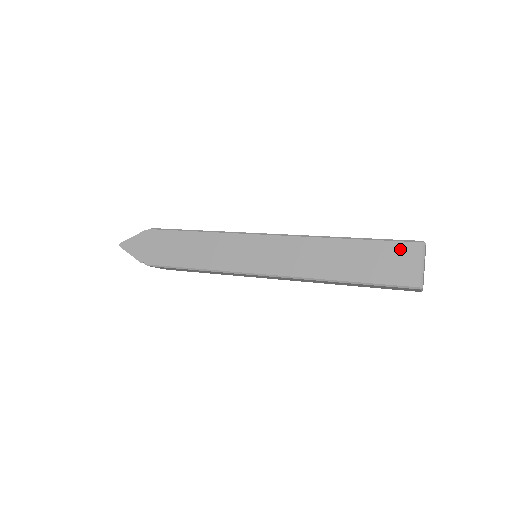
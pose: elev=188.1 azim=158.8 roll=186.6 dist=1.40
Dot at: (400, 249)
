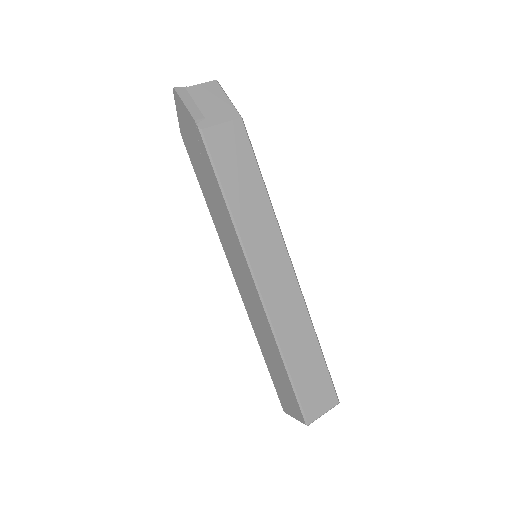
Dot at: (295, 406)
